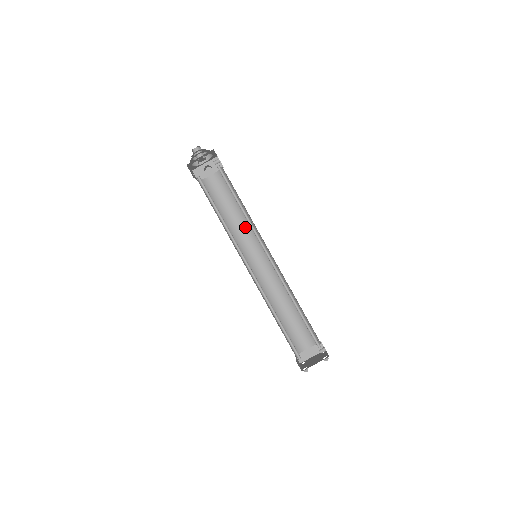
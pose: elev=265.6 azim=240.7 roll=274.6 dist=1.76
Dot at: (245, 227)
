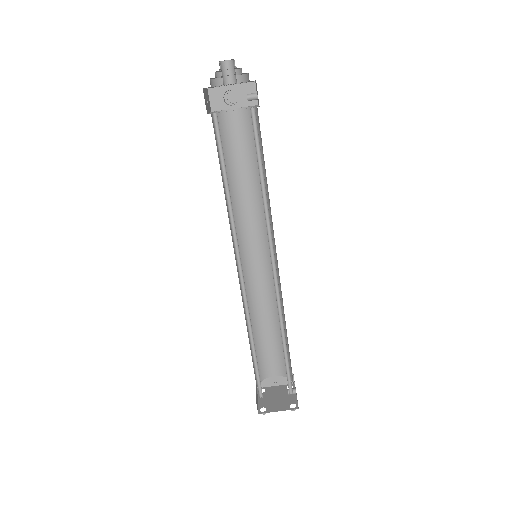
Dot at: (255, 205)
